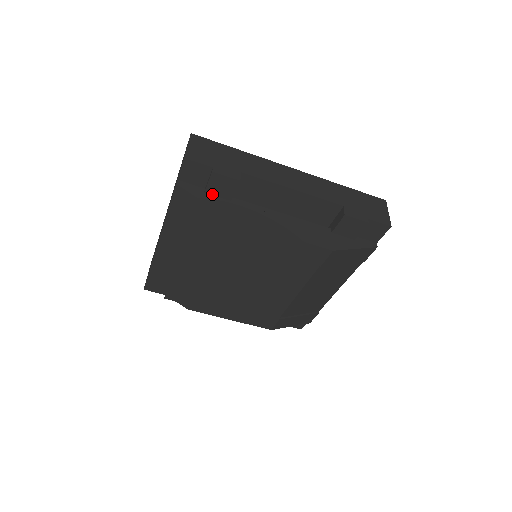
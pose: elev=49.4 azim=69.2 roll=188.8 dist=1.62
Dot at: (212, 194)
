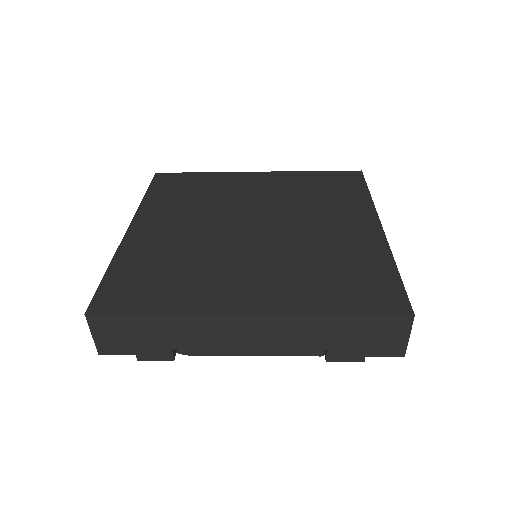
Dot at: occluded
